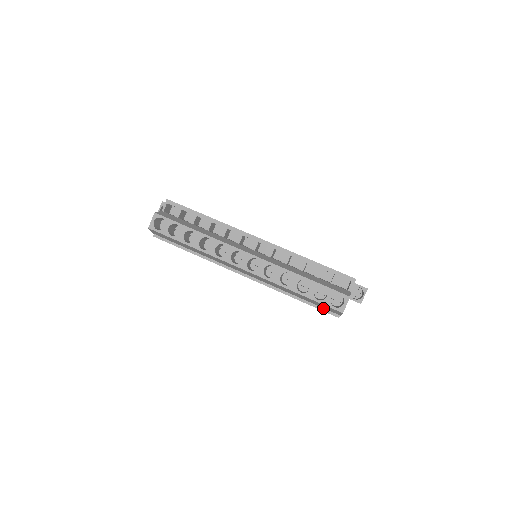
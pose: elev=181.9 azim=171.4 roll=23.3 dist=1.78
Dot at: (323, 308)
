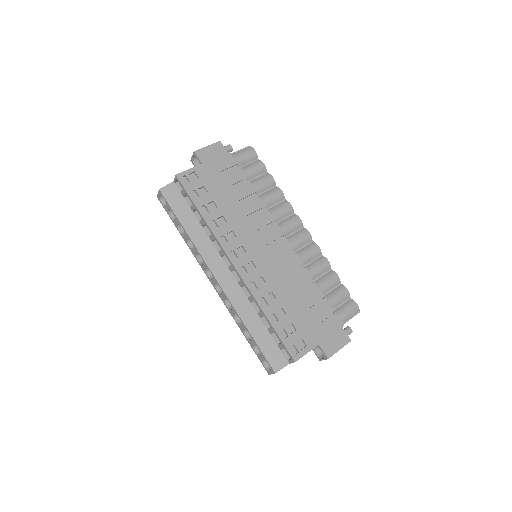
Dot at: occluded
